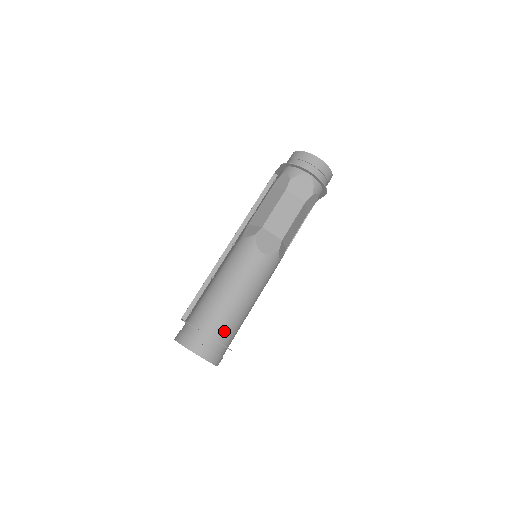
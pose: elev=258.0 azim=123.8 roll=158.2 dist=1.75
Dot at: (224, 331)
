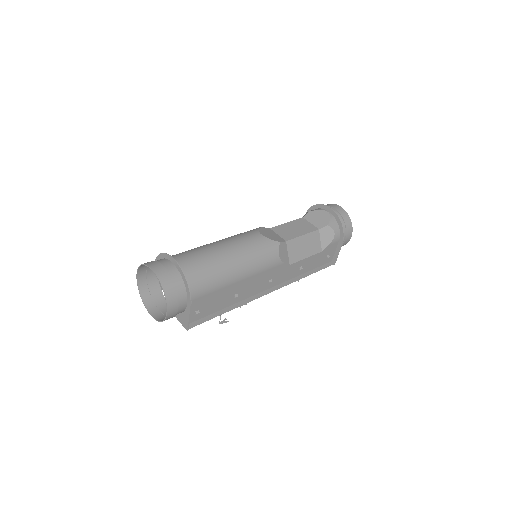
Dot at: (192, 268)
